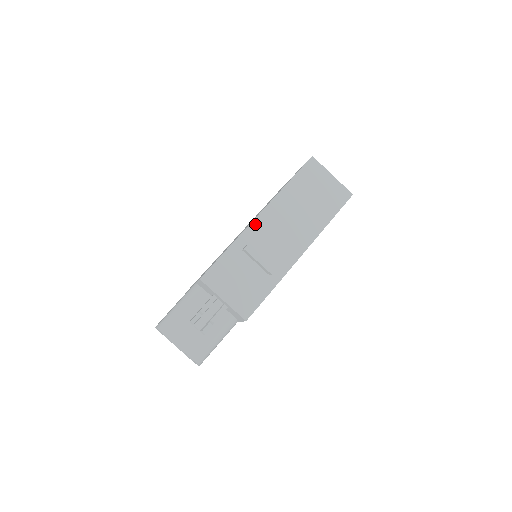
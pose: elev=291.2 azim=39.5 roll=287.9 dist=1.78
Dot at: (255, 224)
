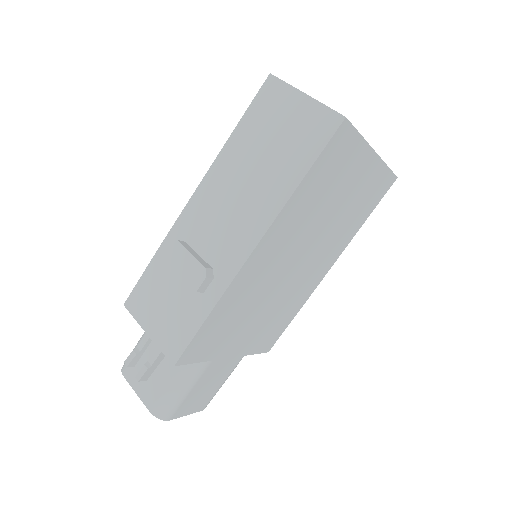
Dot at: (186, 214)
